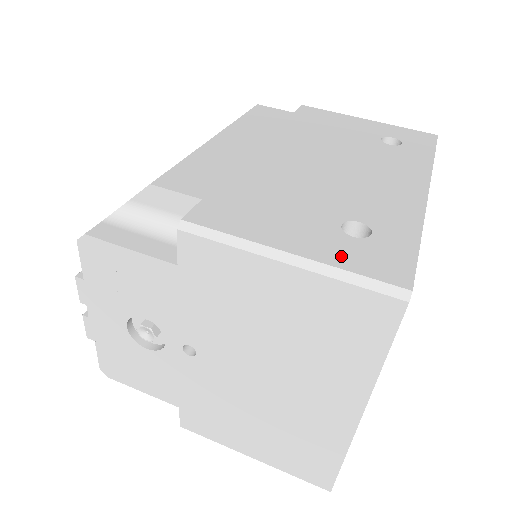
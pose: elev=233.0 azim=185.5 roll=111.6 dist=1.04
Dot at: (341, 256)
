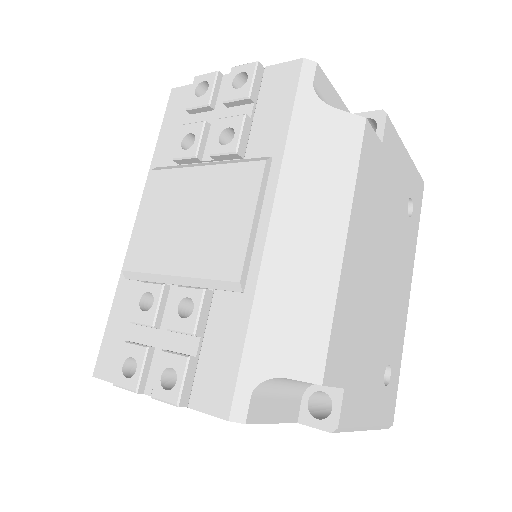
Dot at: (382, 413)
